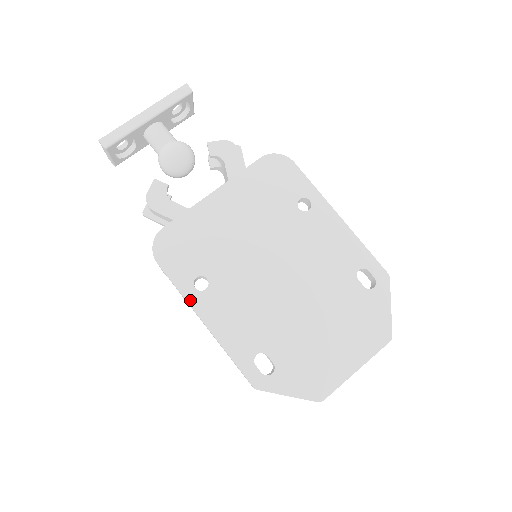
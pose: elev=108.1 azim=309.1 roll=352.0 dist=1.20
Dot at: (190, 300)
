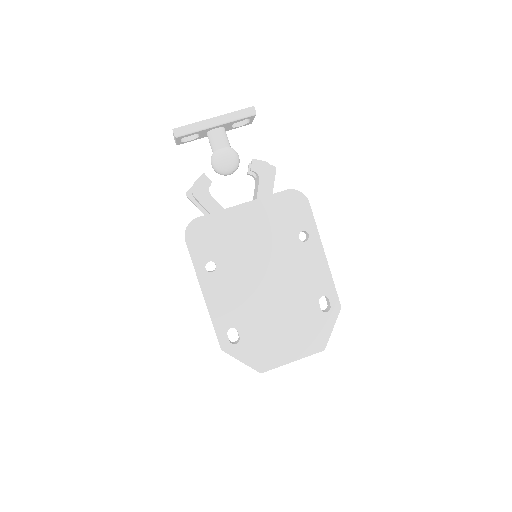
Dot at: (199, 276)
